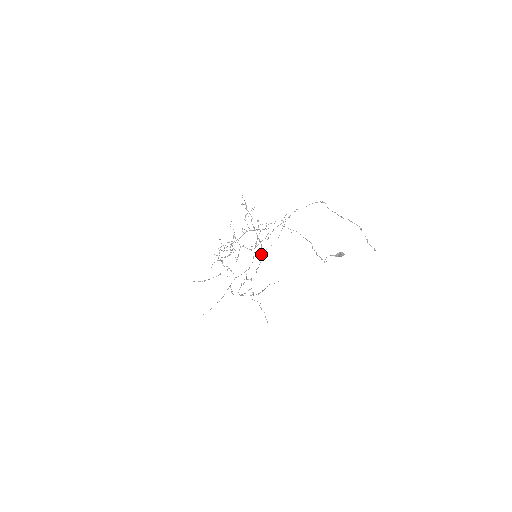
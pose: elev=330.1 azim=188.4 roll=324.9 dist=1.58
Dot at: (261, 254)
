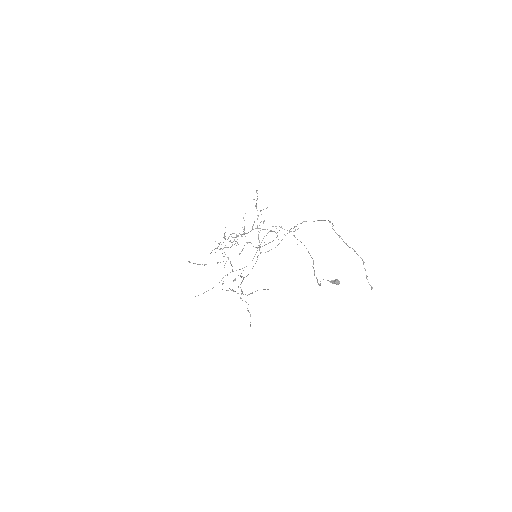
Dot at: (257, 256)
